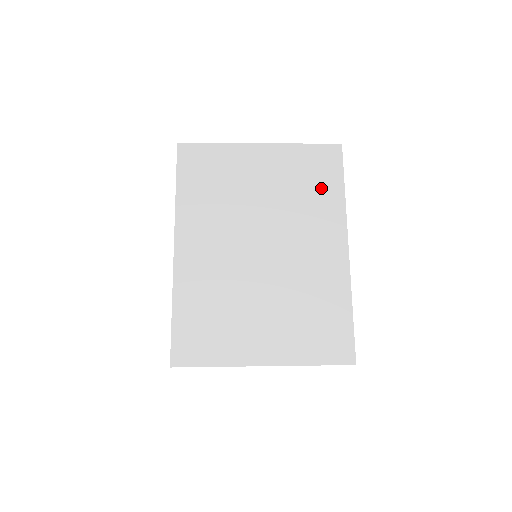
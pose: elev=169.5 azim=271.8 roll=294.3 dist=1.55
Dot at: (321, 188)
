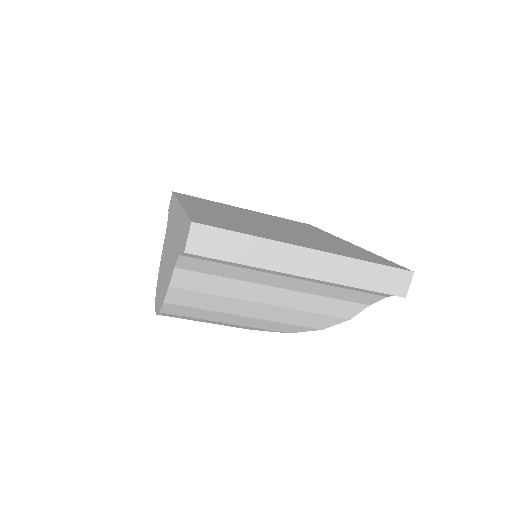
Dot at: occluded
